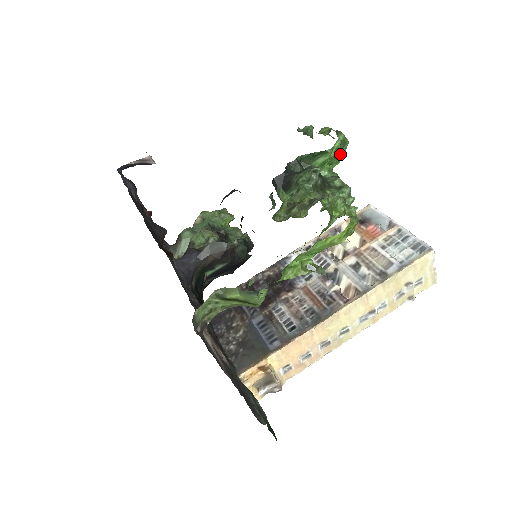
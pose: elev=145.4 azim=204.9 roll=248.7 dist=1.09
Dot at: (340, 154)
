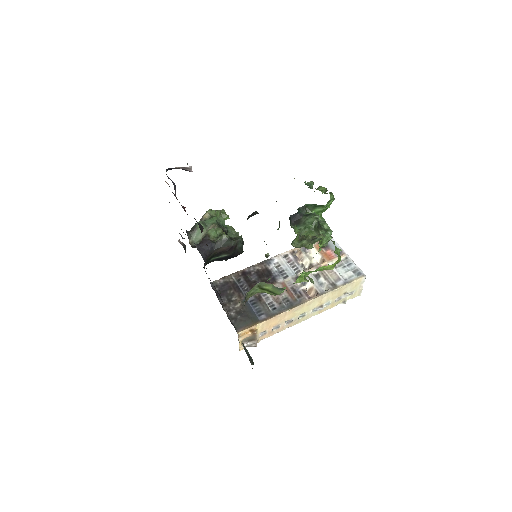
Dot at: occluded
